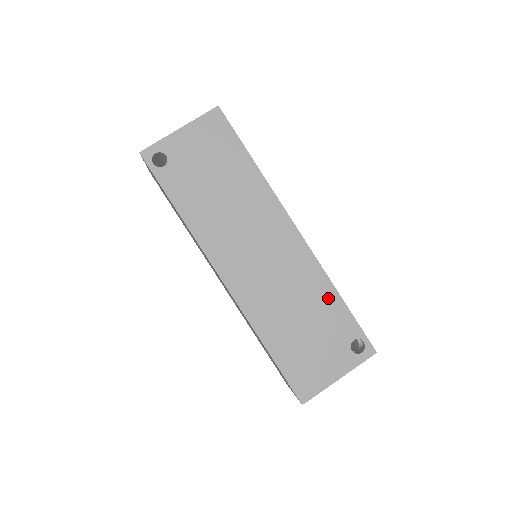
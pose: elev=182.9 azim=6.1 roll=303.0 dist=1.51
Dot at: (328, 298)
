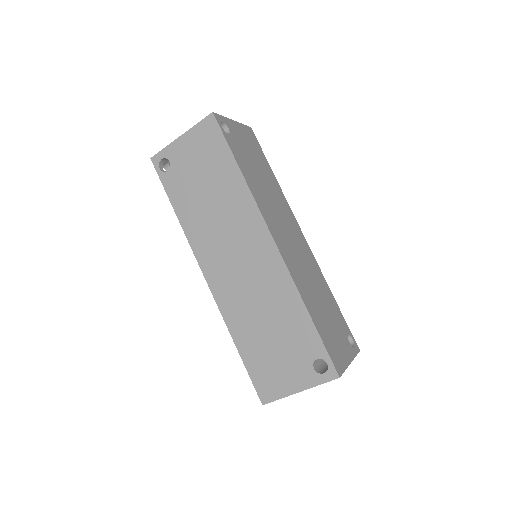
Dot at: (329, 294)
